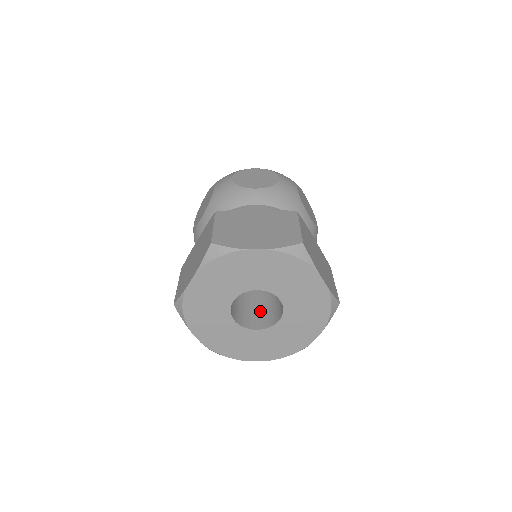
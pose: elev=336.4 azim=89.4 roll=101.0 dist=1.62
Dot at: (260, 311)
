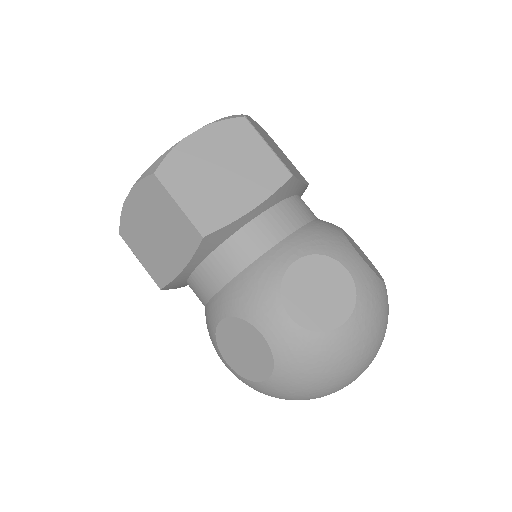
Dot at: occluded
